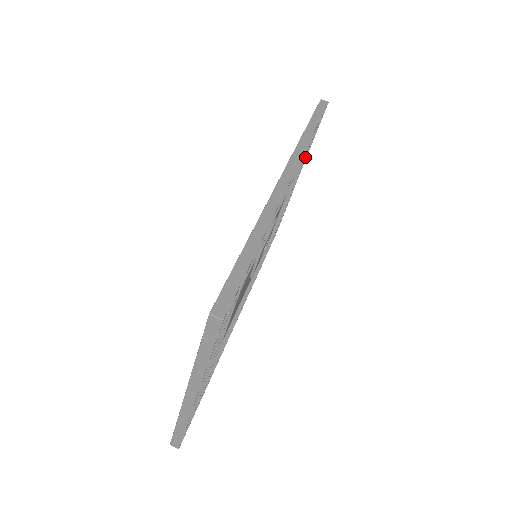
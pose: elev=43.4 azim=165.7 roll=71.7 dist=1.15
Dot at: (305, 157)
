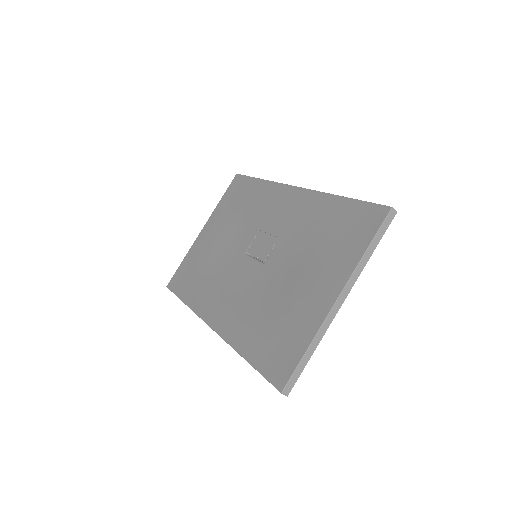
Dot at: occluded
